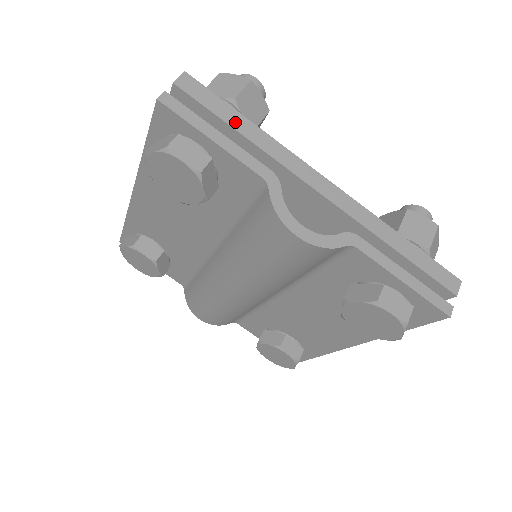
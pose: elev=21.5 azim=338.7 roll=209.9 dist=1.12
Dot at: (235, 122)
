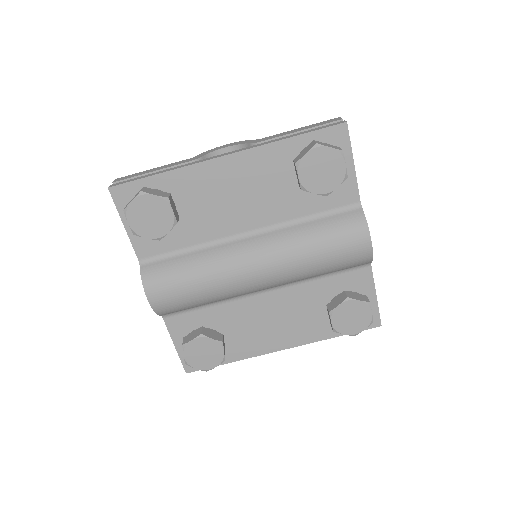
Dot at: occluded
